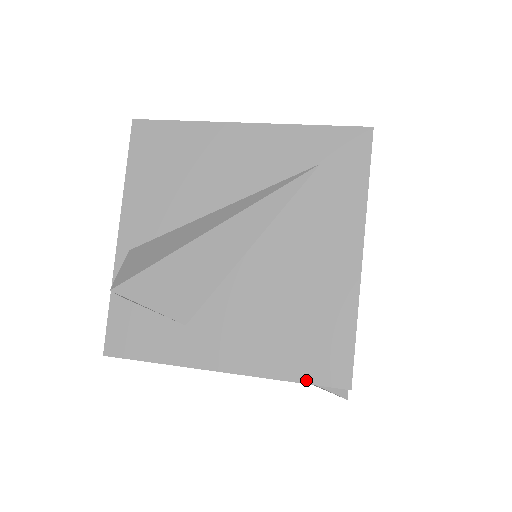
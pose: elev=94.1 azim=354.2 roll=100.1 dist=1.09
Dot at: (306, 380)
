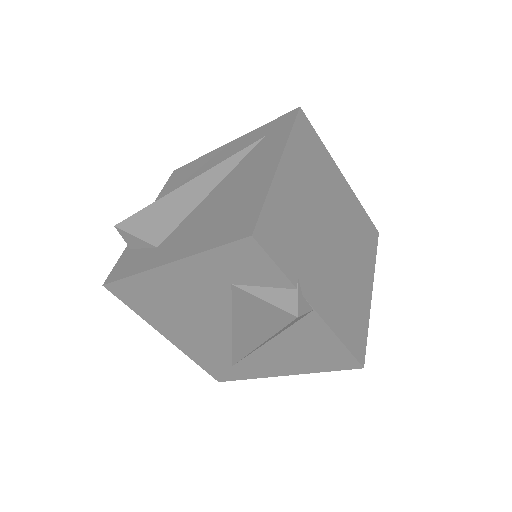
Dot at: (221, 244)
